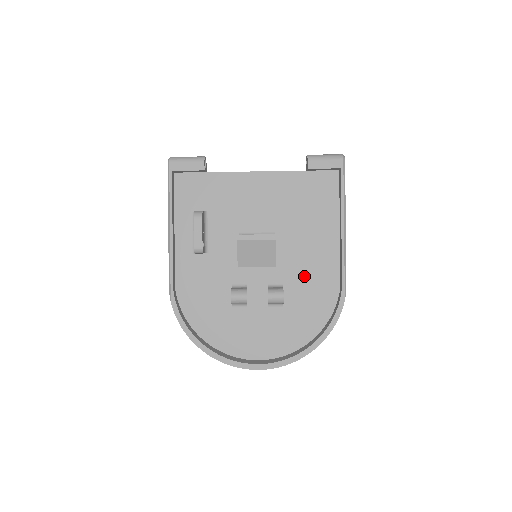
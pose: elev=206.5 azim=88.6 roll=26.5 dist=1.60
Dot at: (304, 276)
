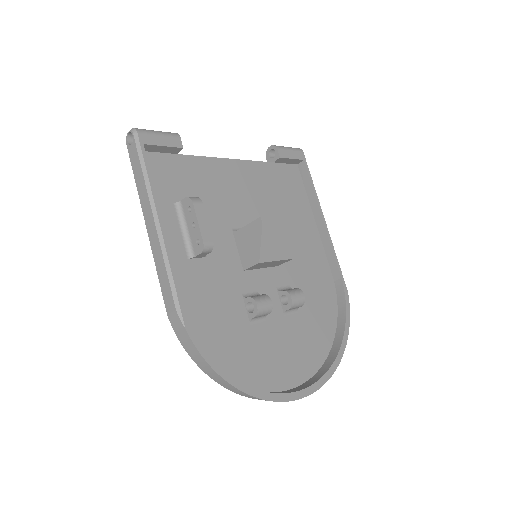
Dot at: (304, 274)
